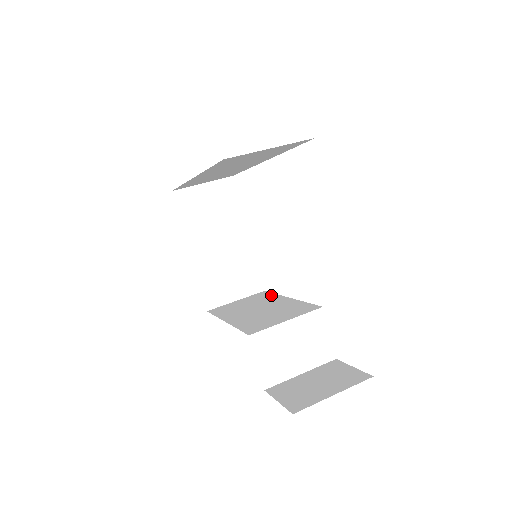
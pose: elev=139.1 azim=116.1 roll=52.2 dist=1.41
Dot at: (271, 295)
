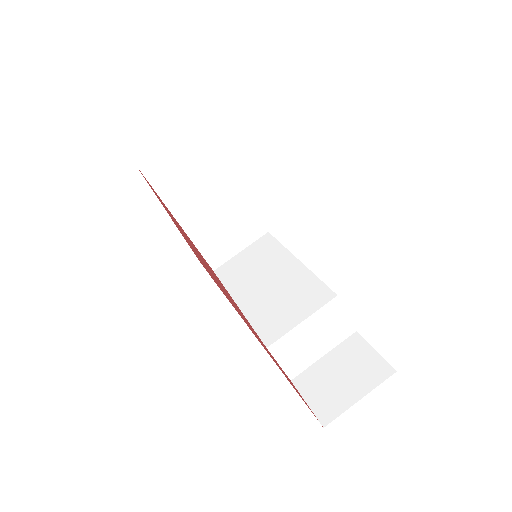
Dot at: (277, 247)
